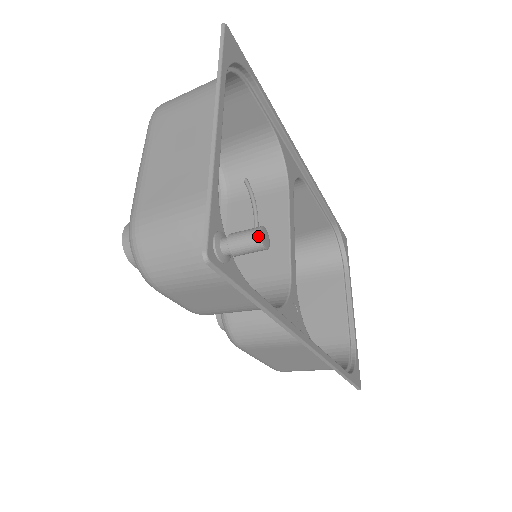
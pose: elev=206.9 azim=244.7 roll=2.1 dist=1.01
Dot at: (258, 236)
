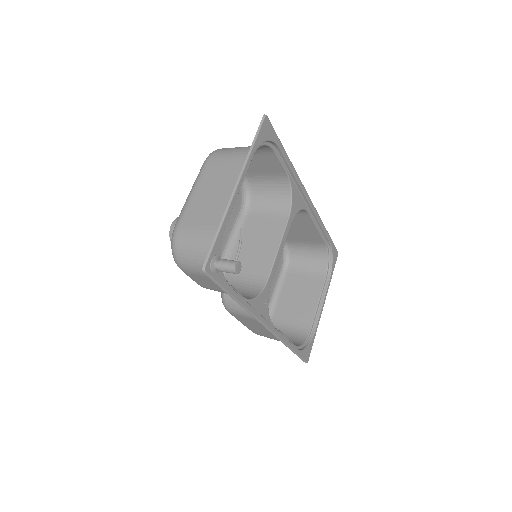
Dot at: (234, 267)
